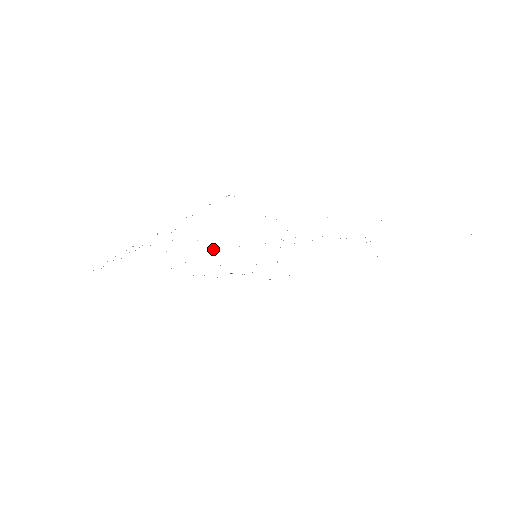
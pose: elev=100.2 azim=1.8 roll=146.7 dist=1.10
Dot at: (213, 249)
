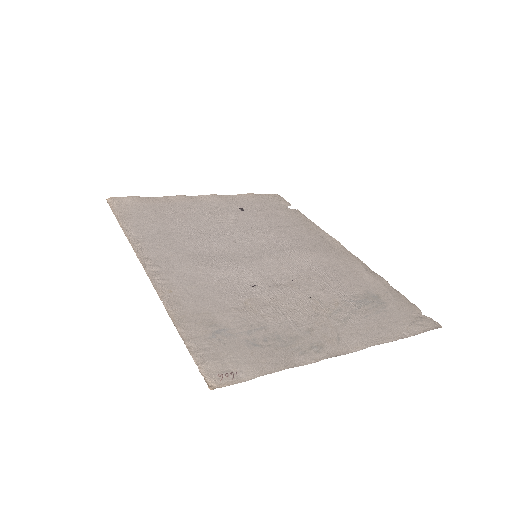
Dot at: (215, 265)
